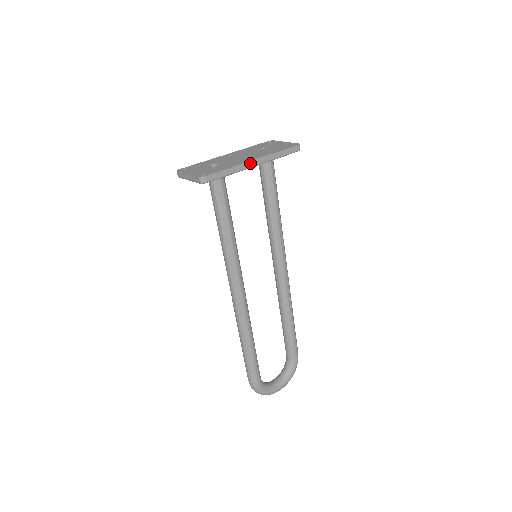
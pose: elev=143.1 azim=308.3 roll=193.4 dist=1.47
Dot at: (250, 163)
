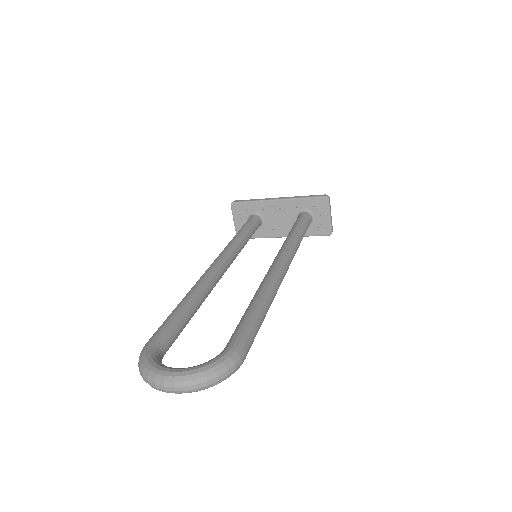
Dot at: (274, 199)
